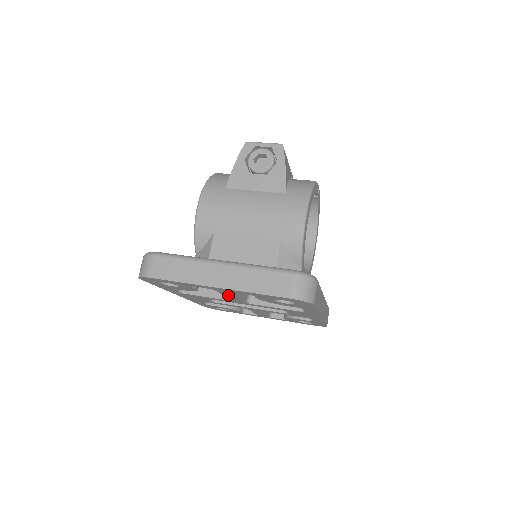
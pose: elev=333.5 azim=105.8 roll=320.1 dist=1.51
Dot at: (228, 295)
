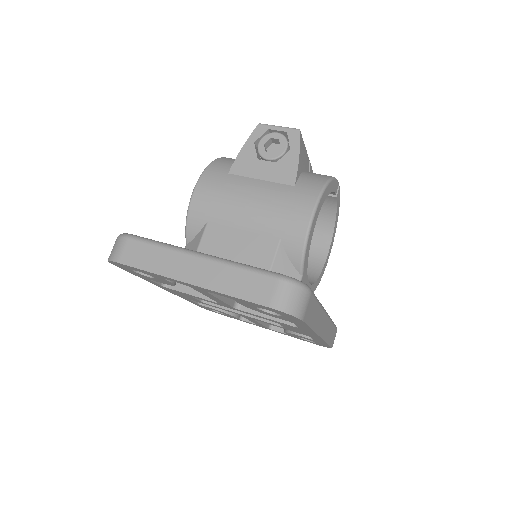
Dot at: (208, 295)
